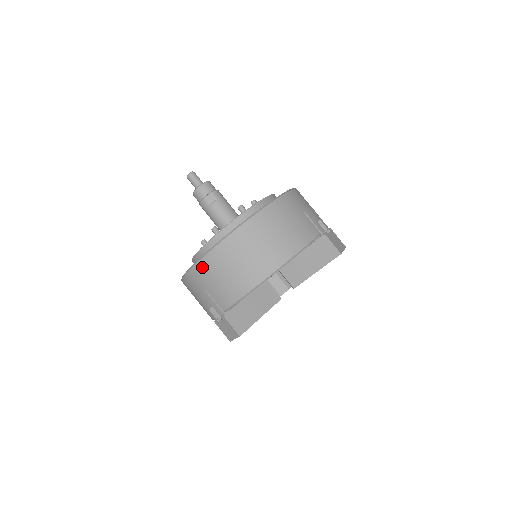
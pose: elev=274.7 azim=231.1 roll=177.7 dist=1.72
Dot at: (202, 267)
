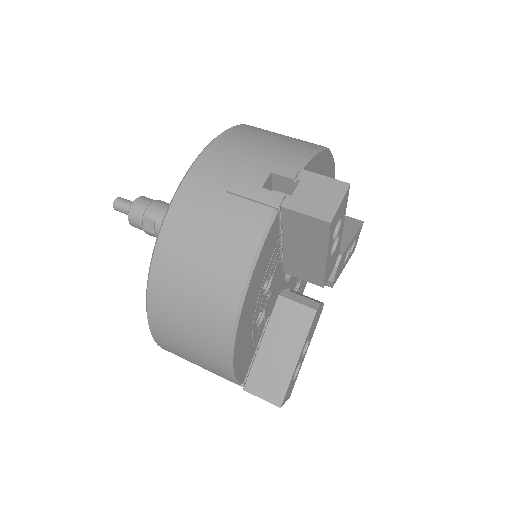
Dot at: occluded
